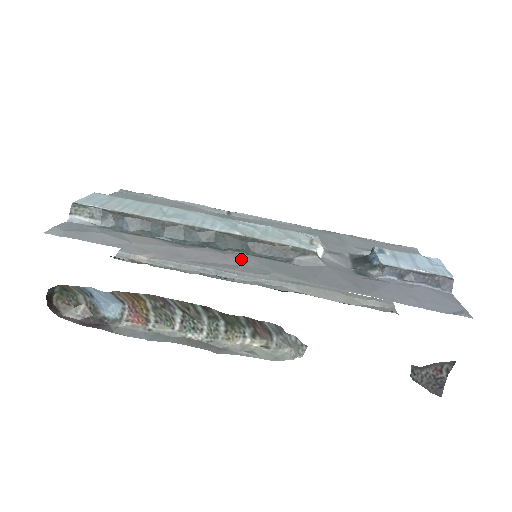
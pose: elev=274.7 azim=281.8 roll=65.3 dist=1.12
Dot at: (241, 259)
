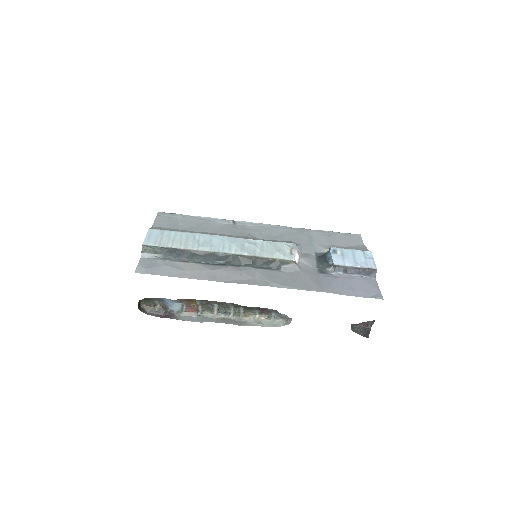
Dot at: (250, 273)
